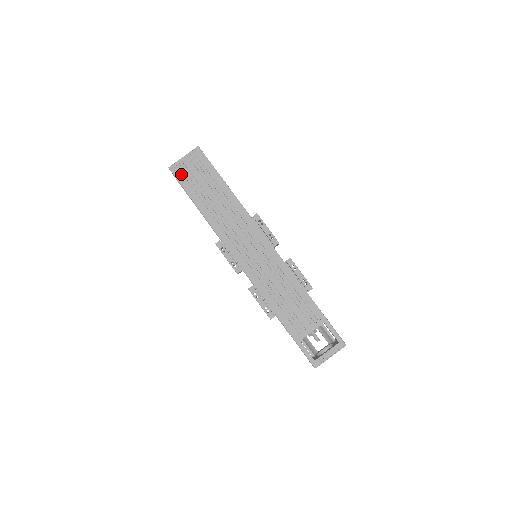
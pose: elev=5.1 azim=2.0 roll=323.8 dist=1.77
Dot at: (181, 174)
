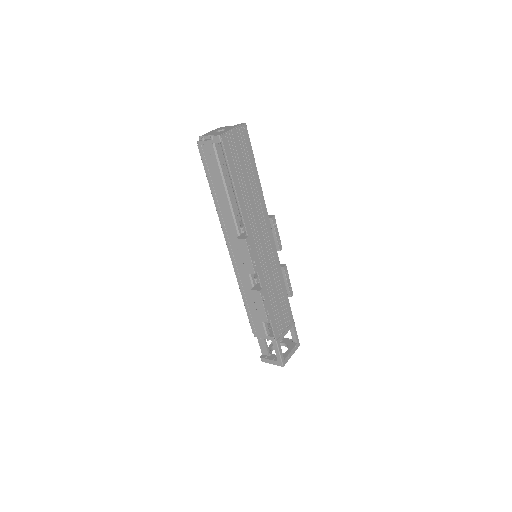
Dot at: (230, 149)
